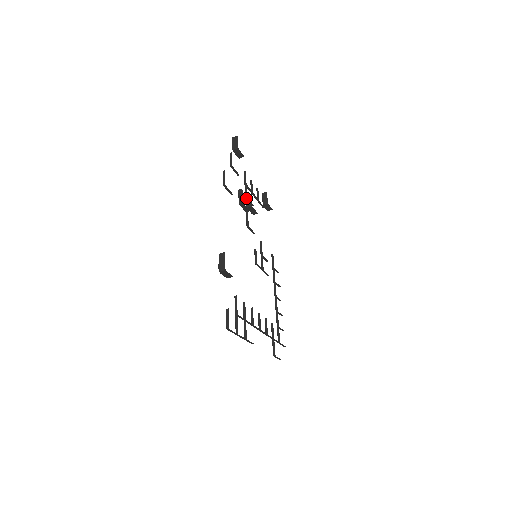
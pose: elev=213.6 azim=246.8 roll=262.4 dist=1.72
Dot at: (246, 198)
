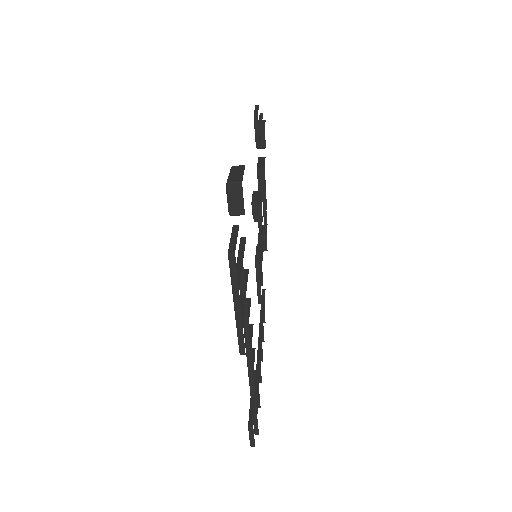
Dot at: occluded
